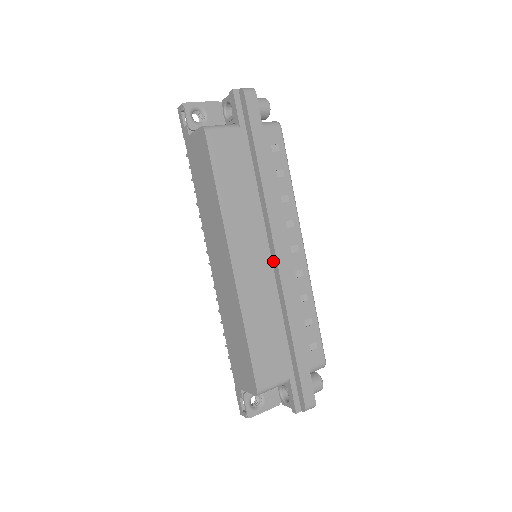
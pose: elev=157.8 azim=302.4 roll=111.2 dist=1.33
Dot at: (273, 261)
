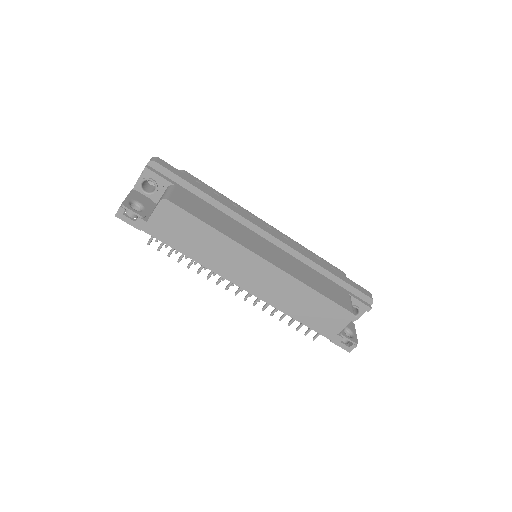
Dot at: (273, 242)
